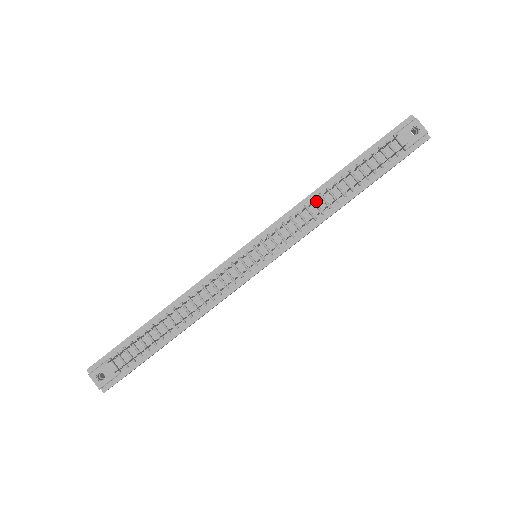
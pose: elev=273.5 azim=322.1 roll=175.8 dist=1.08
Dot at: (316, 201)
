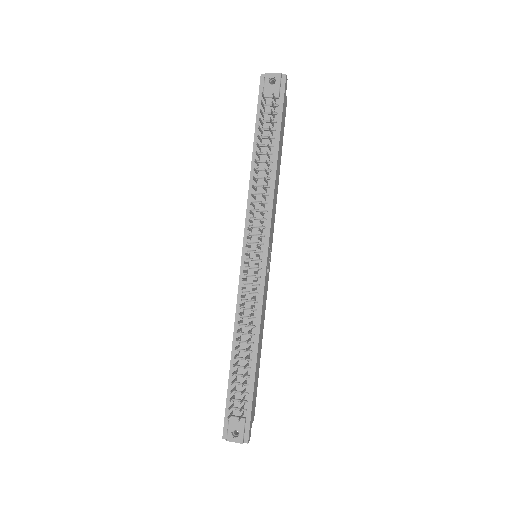
Dot at: (257, 184)
